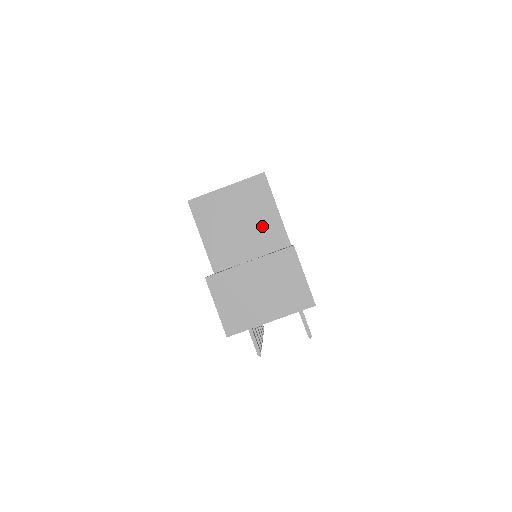
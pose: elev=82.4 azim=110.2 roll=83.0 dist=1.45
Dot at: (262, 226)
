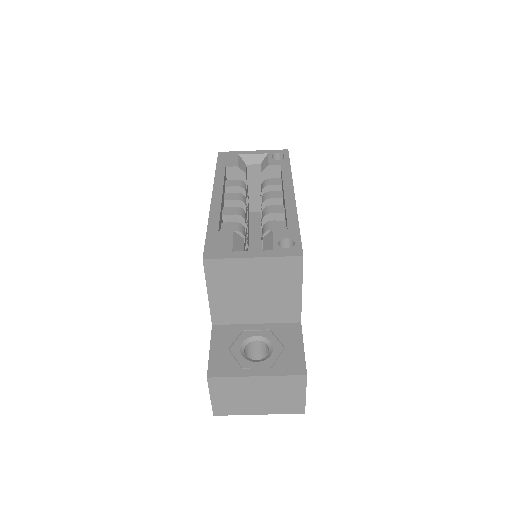
Dot at: (278, 301)
